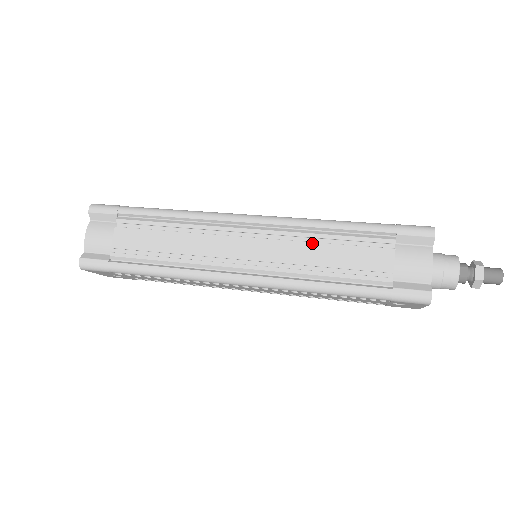
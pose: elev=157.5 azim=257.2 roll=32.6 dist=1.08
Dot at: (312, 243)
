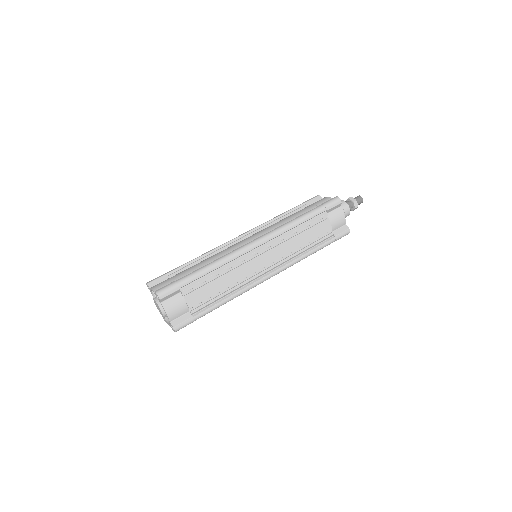
Dot at: (293, 238)
